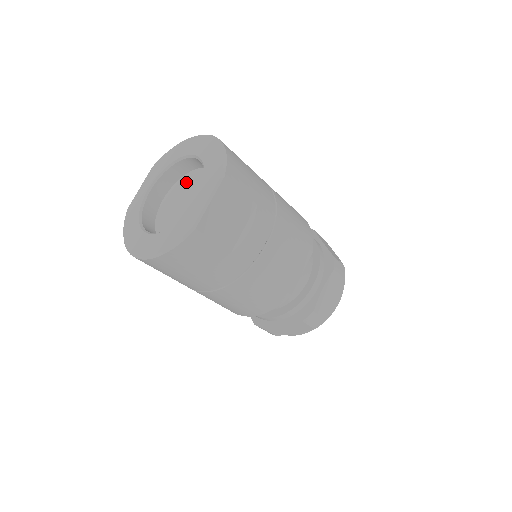
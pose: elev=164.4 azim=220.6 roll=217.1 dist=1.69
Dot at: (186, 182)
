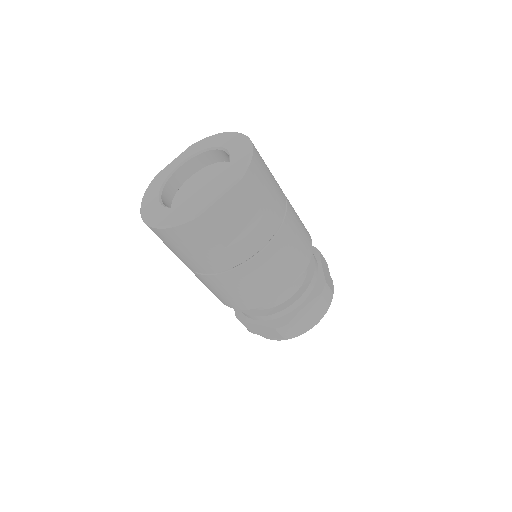
Dot at: (213, 170)
